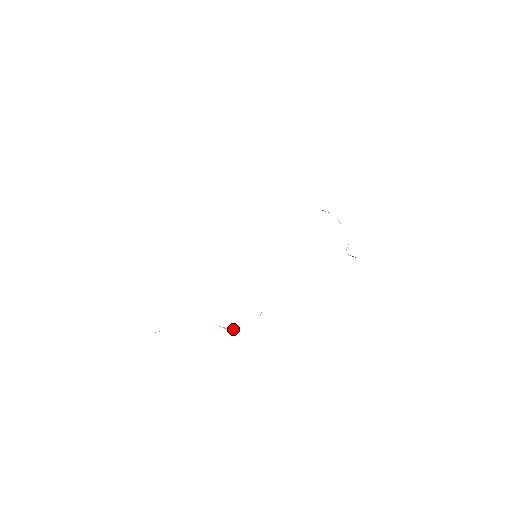
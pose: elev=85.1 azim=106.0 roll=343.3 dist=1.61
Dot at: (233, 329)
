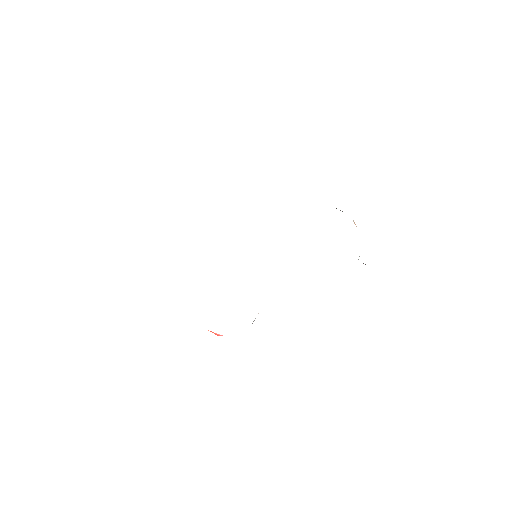
Dot at: occluded
